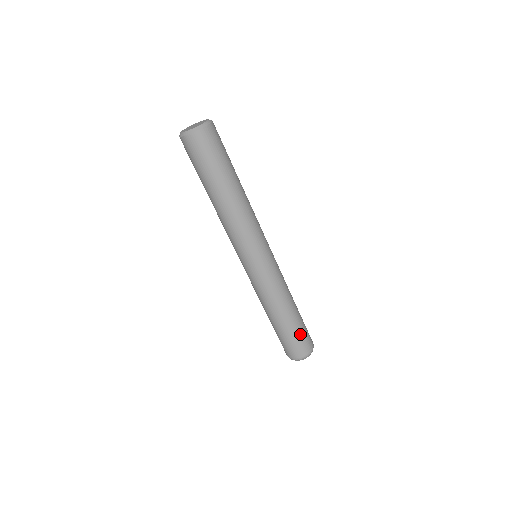
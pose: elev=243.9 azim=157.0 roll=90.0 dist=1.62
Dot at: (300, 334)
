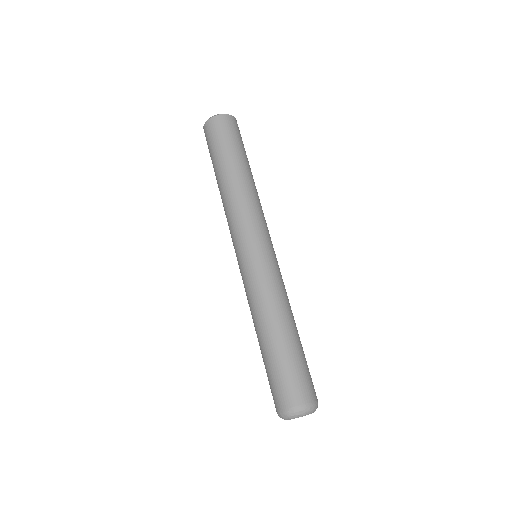
Dot at: (307, 365)
